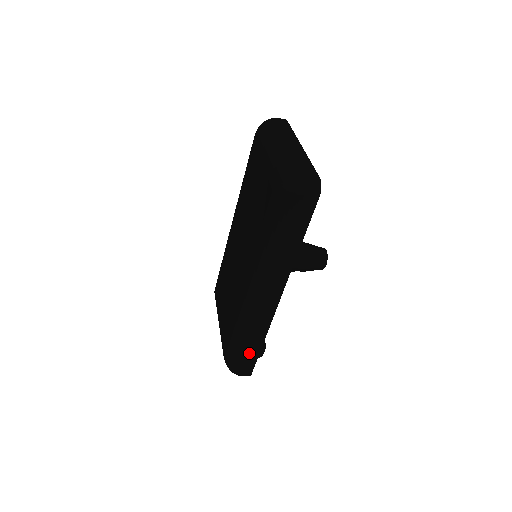
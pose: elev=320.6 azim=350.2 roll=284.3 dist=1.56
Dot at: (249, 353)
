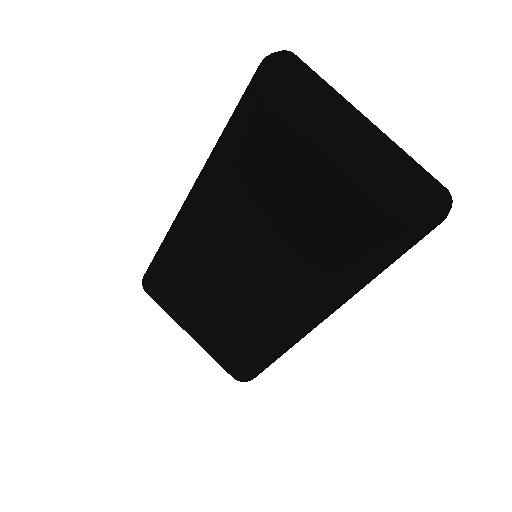
Dot at: occluded
